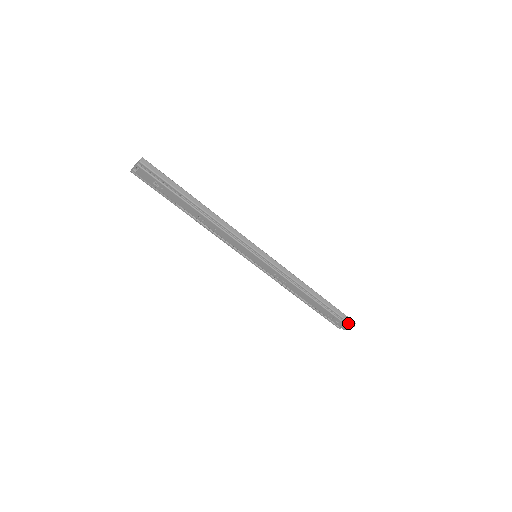
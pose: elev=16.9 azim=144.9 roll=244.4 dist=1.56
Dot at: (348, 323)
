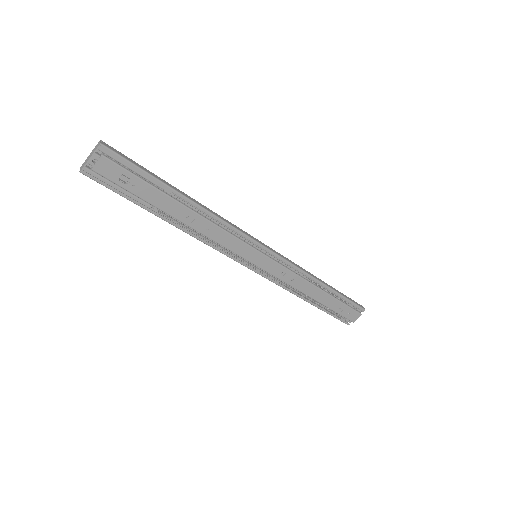
Dot at: (359, 308)
